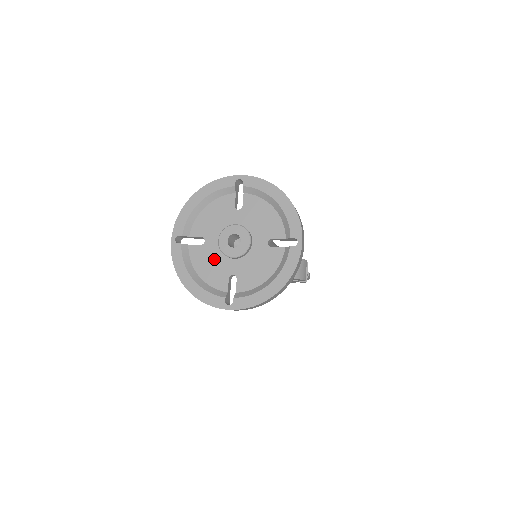
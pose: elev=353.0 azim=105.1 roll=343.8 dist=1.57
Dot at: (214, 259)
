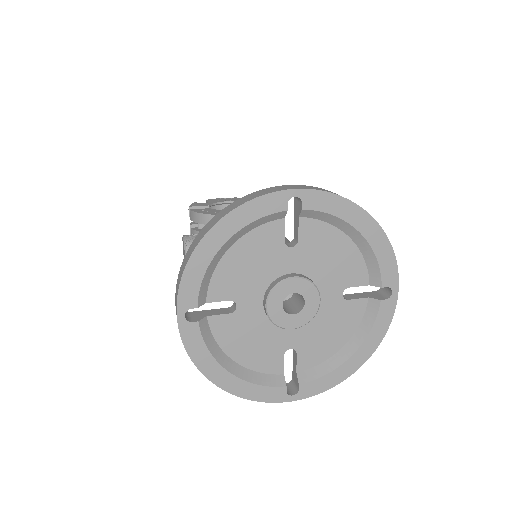
Dot at: (257, 332)
